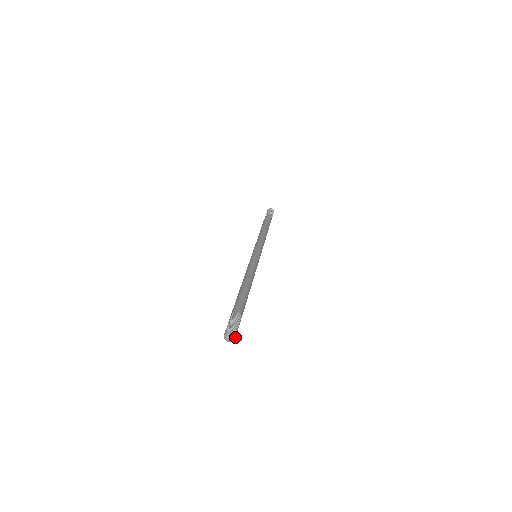
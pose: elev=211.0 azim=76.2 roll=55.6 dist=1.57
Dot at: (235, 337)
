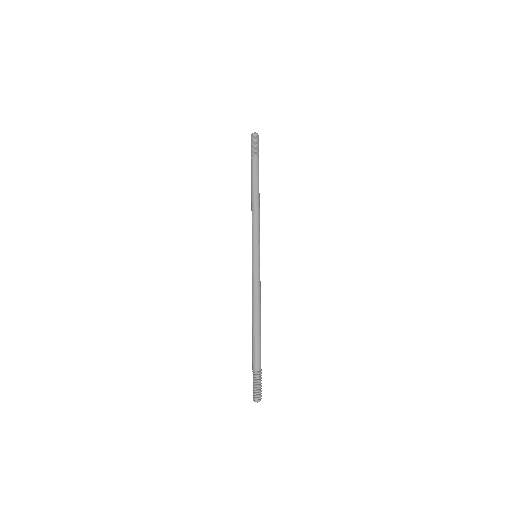
Dot at: occluded
